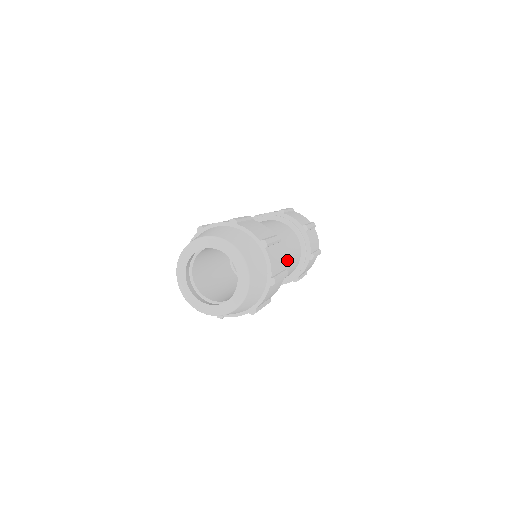
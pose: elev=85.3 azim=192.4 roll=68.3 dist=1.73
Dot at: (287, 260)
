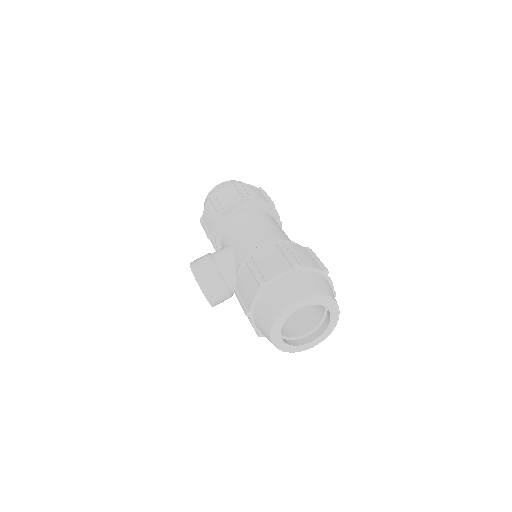
Dot at: occluded
